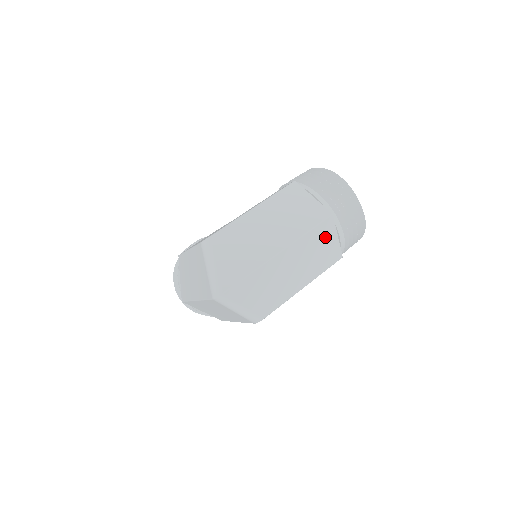
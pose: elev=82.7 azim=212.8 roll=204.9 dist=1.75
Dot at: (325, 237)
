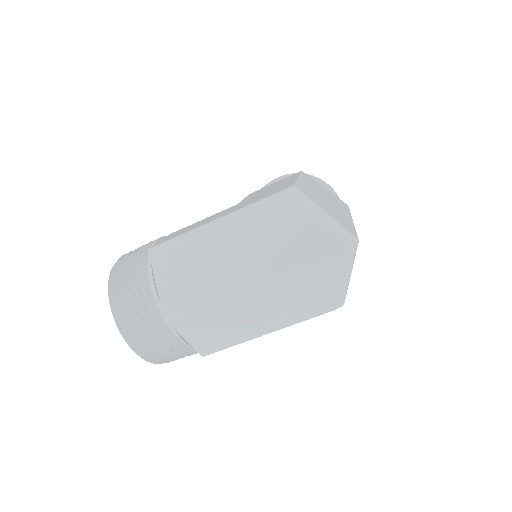
Dot at: occluded
